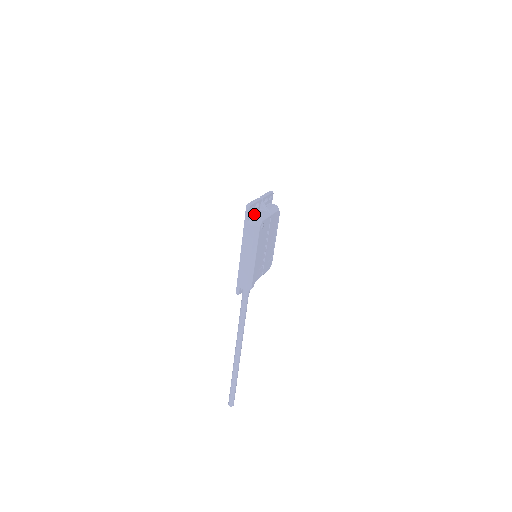
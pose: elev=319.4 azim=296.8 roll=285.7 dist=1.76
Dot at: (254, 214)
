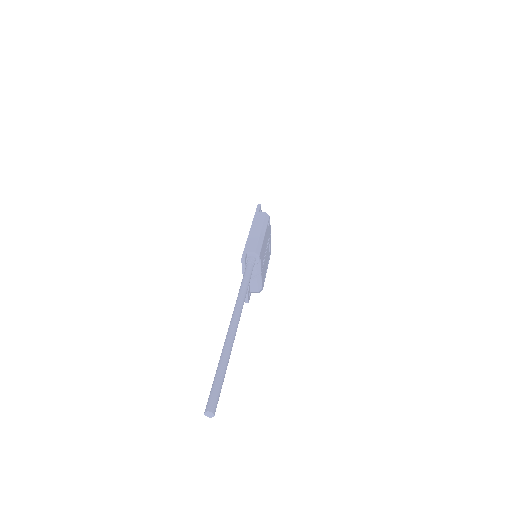
Dot at: occluded
